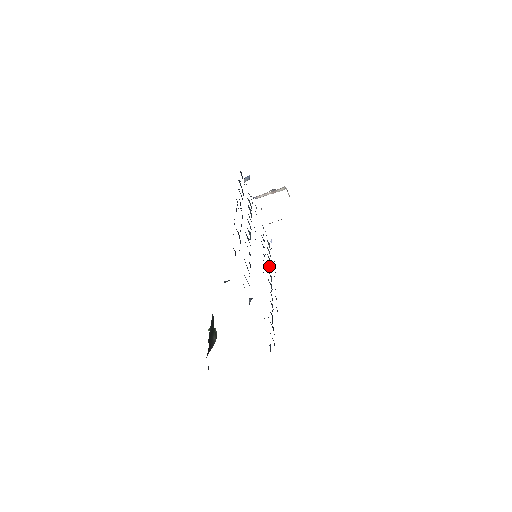
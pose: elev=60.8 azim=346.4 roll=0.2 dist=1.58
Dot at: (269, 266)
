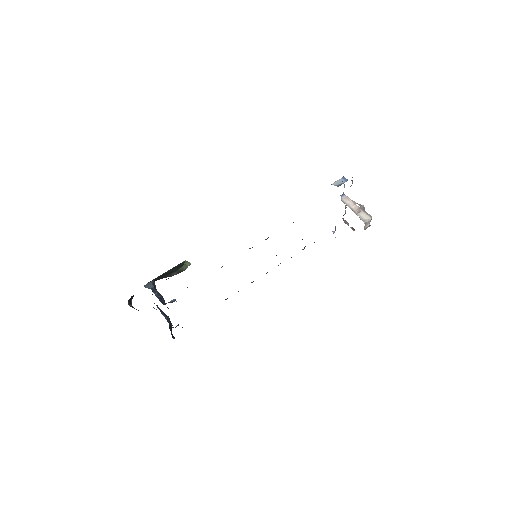
Dot at: occluded
